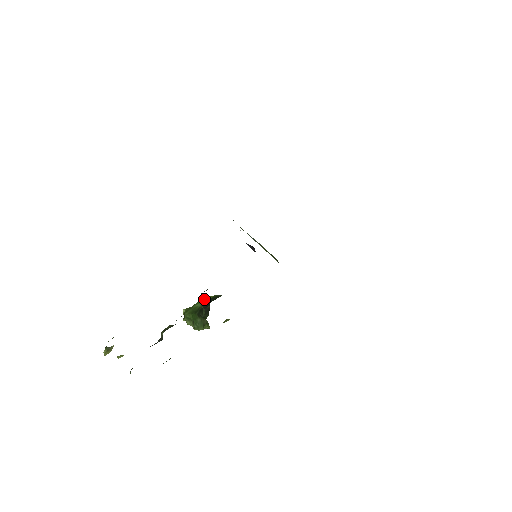
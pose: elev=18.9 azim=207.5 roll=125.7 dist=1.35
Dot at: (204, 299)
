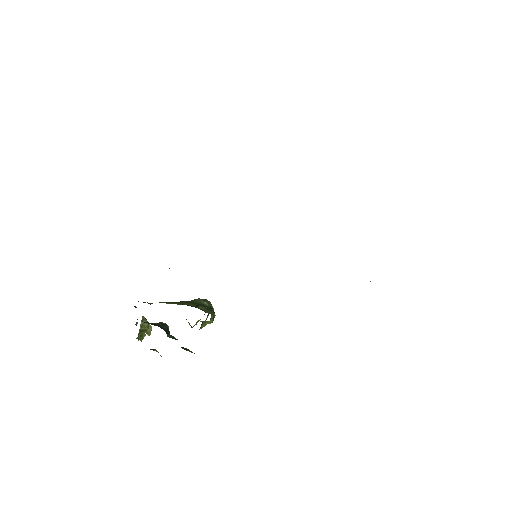
Dot at: occluded
